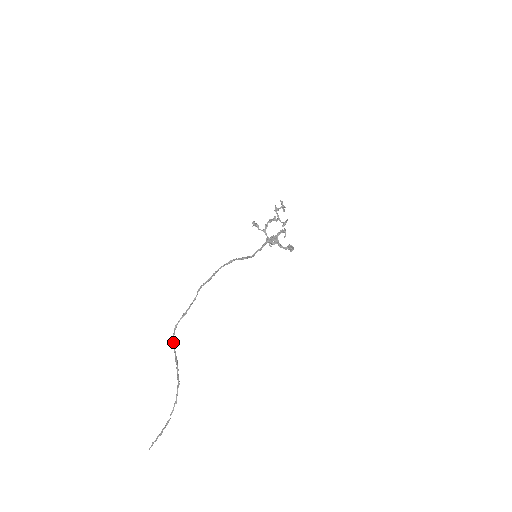
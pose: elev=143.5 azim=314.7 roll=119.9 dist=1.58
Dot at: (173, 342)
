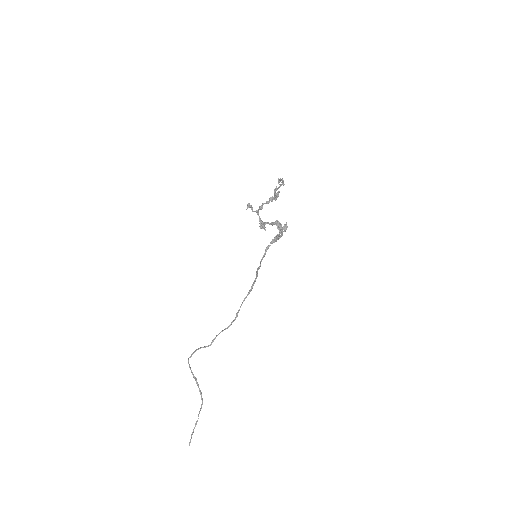
Dot at: (188, 363)
